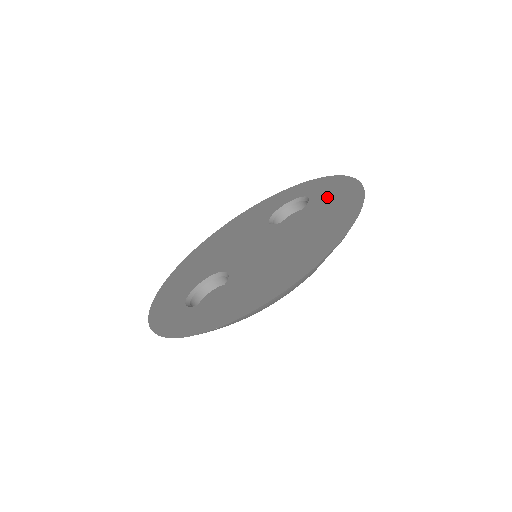
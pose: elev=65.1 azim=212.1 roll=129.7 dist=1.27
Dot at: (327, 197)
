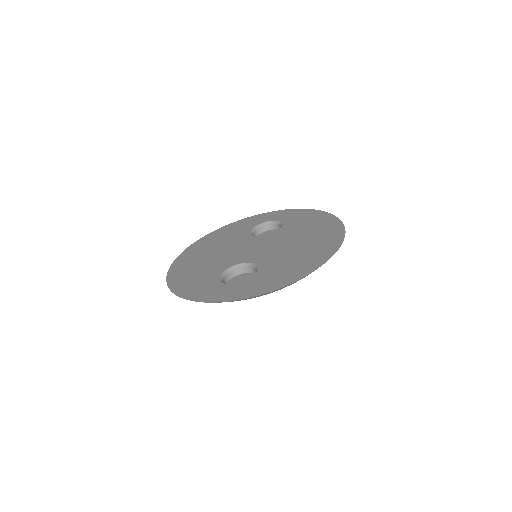
Dot at: (299, 219)
